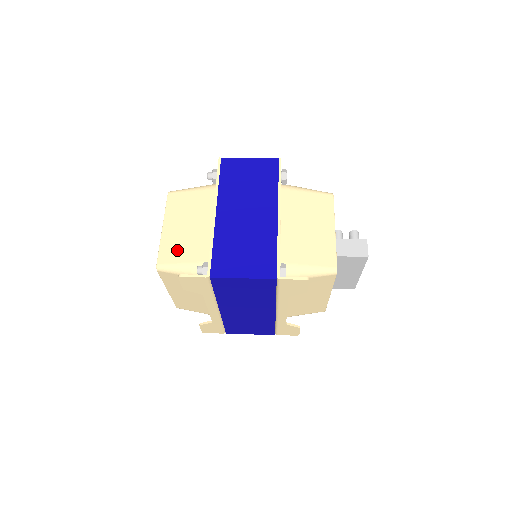
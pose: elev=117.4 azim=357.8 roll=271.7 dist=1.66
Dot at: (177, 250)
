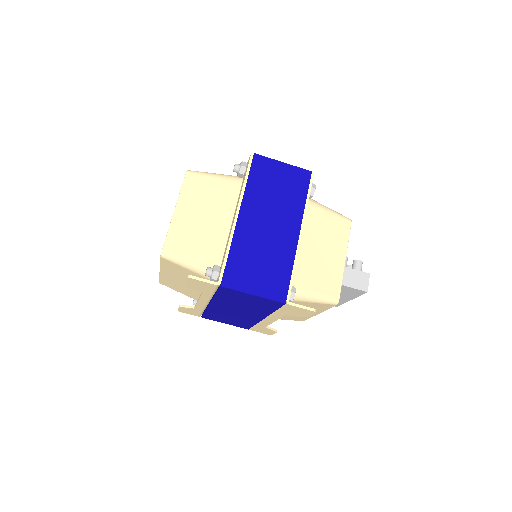
Dot at: (187, 241)
